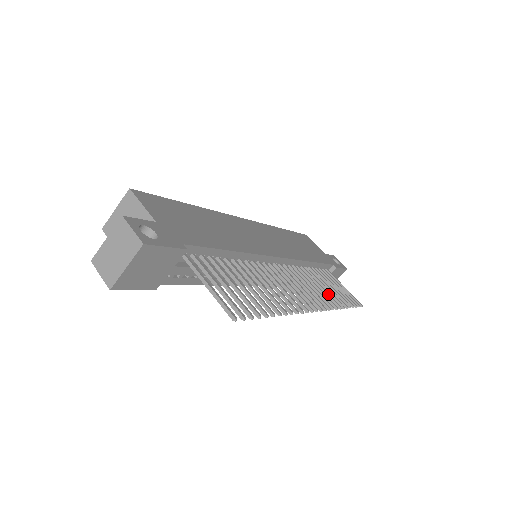
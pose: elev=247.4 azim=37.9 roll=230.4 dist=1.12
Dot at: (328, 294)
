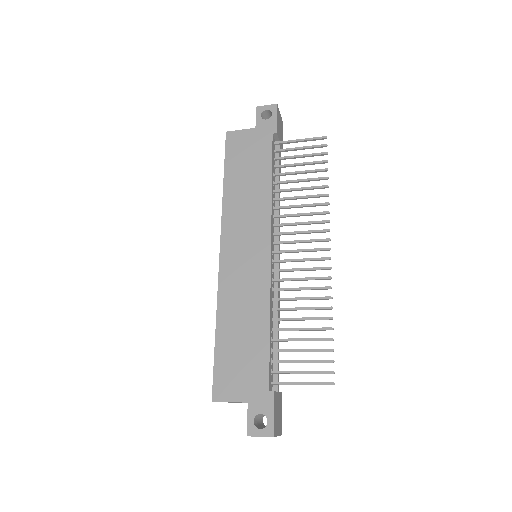
Dot at: (310, 197)
